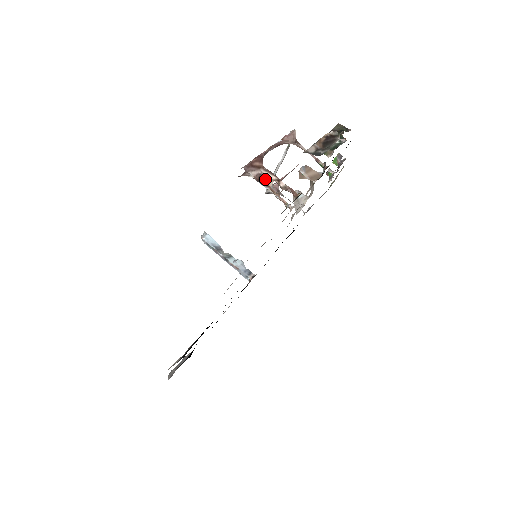
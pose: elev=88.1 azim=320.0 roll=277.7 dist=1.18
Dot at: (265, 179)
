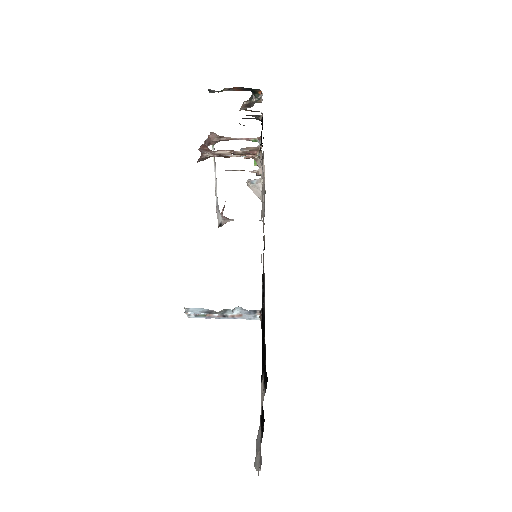
Dot at: (222, 154)
